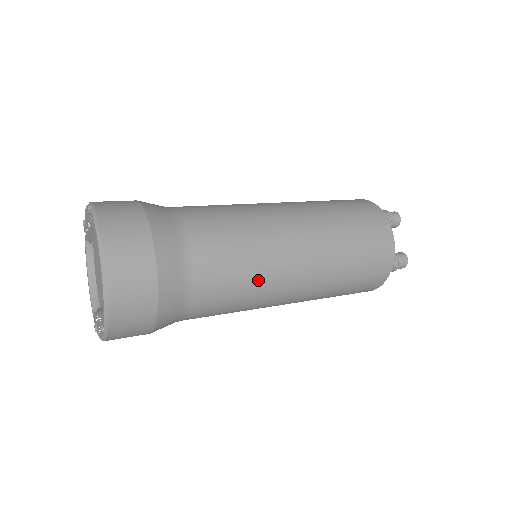
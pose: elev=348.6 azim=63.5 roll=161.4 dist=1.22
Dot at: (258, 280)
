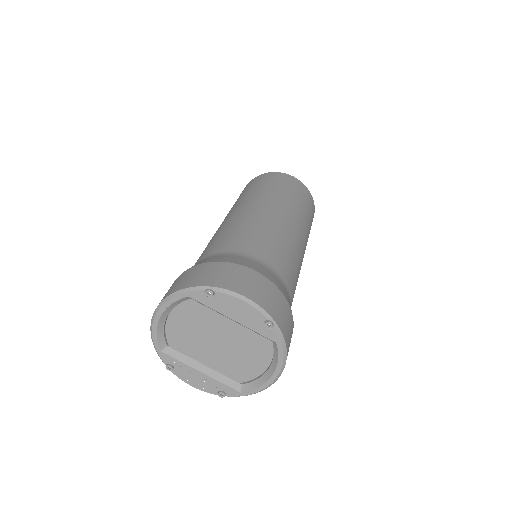
Dot at: occluded
